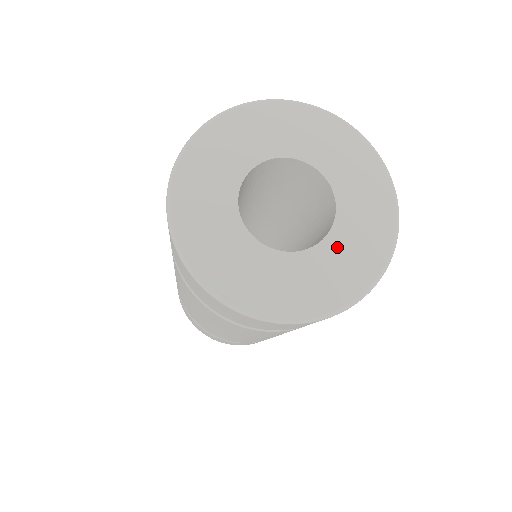
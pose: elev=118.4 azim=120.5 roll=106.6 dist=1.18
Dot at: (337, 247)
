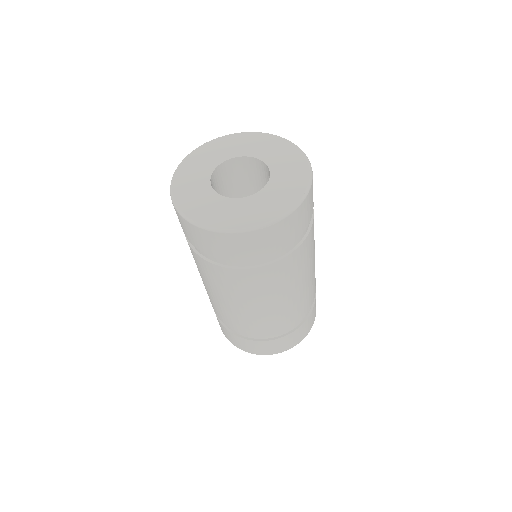
Dot at: (272, 190)
